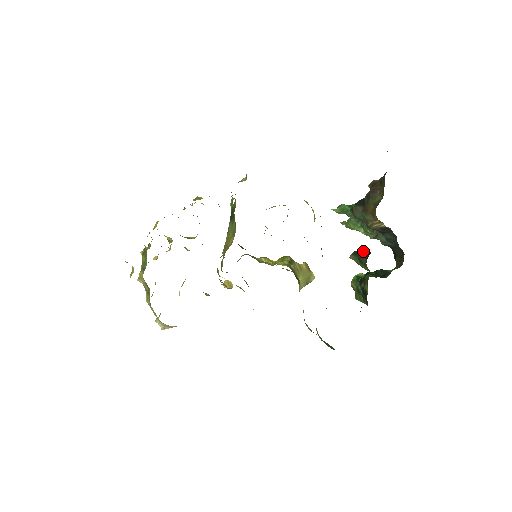
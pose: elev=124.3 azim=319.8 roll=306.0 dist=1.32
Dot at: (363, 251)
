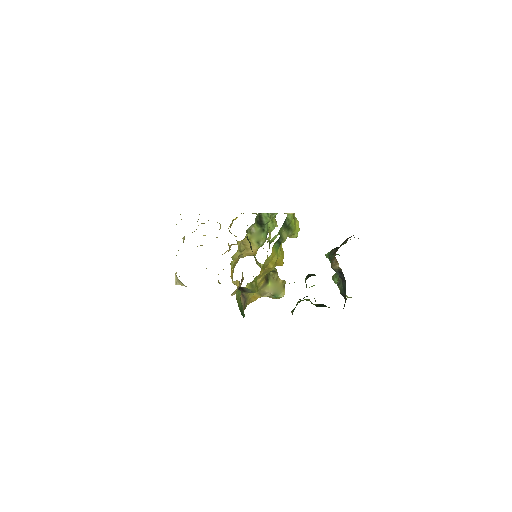
Dot at: (313, 274)
